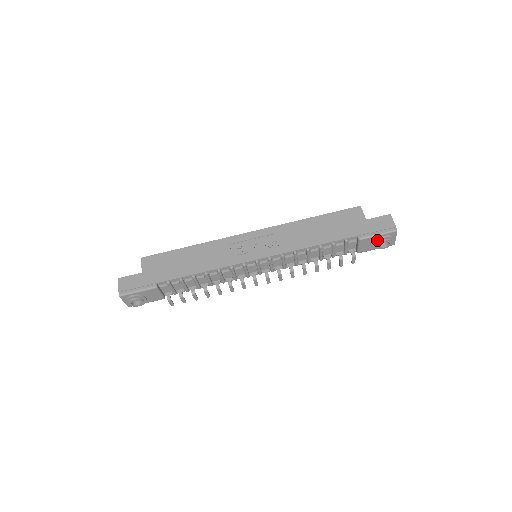
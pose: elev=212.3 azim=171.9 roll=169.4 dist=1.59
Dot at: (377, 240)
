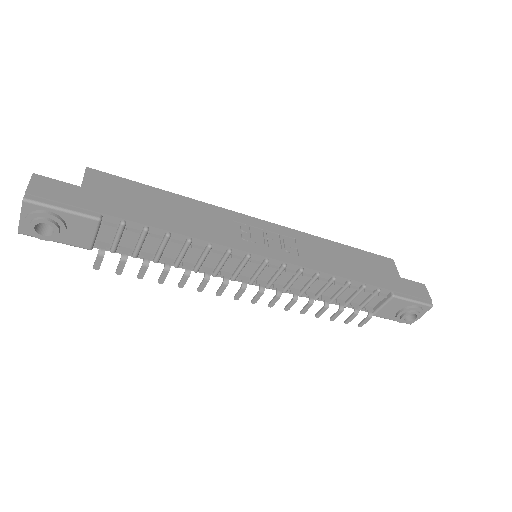
Dot at: (408, 307)
